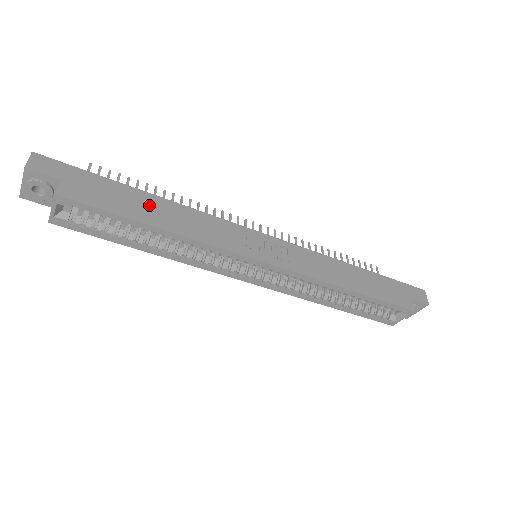
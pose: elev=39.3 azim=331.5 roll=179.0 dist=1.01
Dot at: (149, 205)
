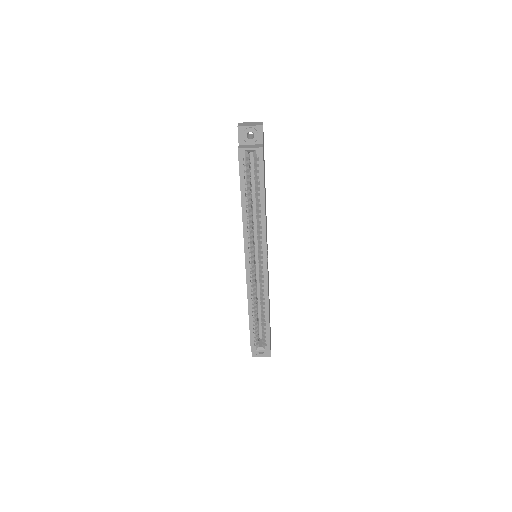
Dot at: occluded
